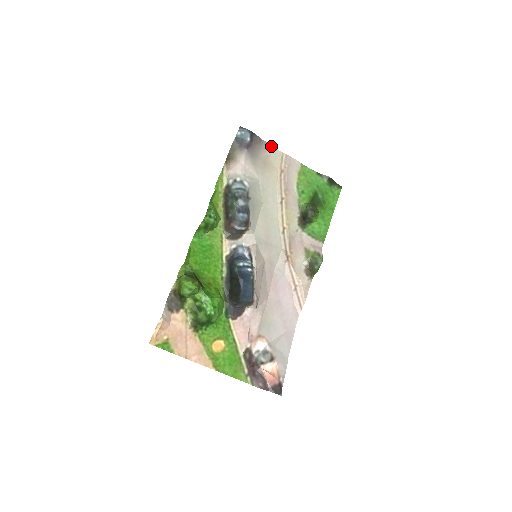
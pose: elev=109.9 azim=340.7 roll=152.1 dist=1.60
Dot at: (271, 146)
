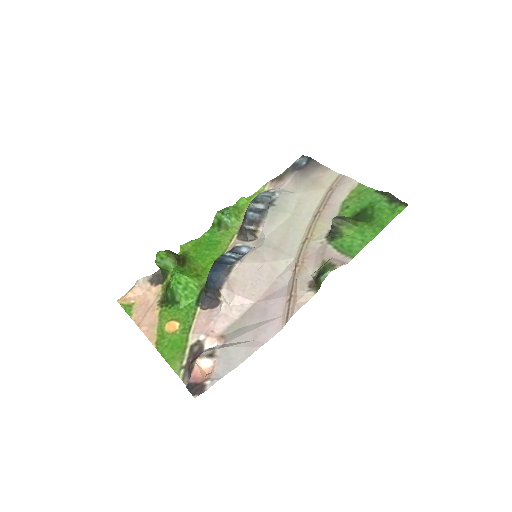
Dot at: (329, 169)
